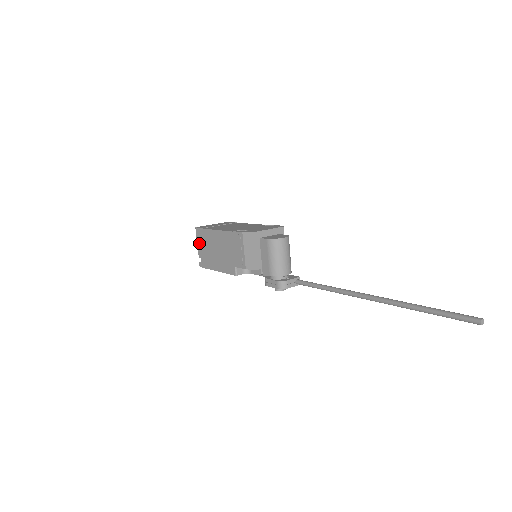
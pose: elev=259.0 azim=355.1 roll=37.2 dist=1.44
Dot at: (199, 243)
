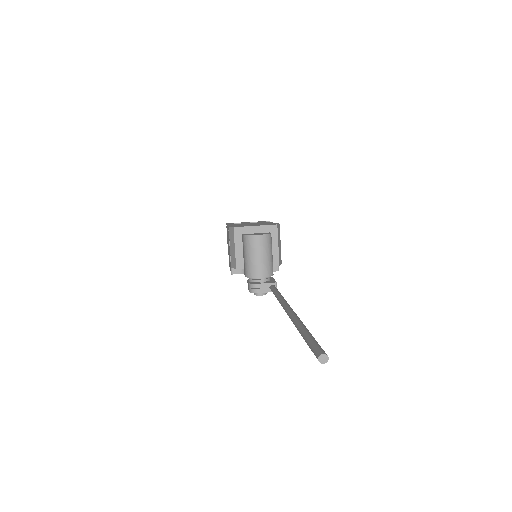
Dot at: occluded
